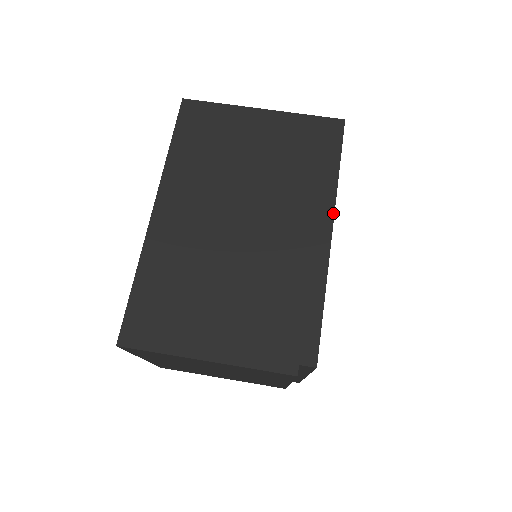
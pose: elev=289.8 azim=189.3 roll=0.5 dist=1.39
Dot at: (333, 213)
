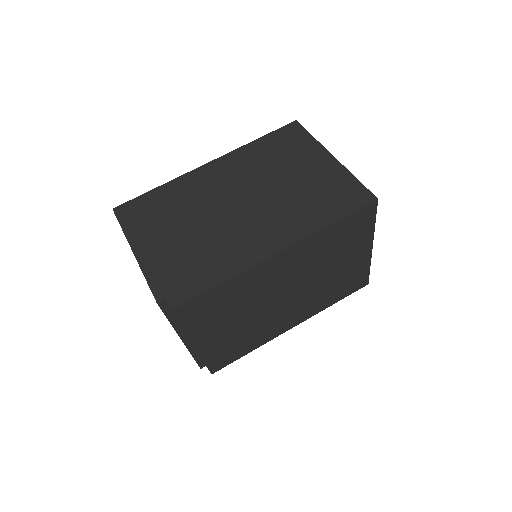
Dot at: (294, 243)
